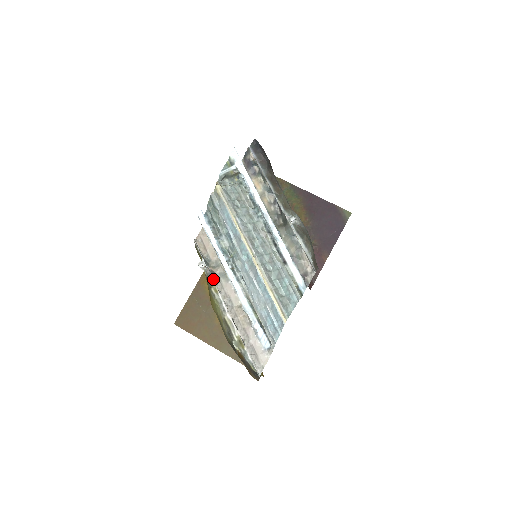
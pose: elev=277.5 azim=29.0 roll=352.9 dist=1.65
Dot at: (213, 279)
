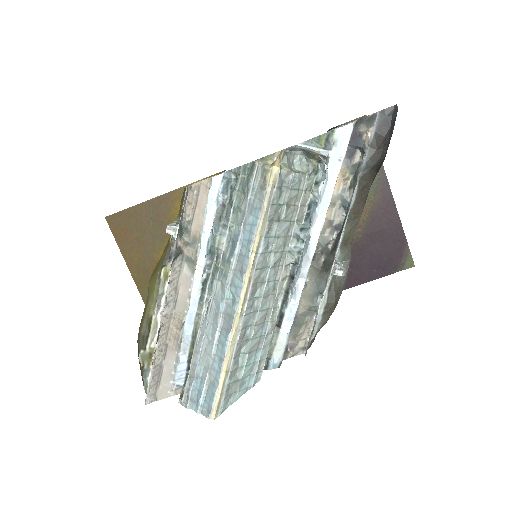
Dot at: (173, 261)
